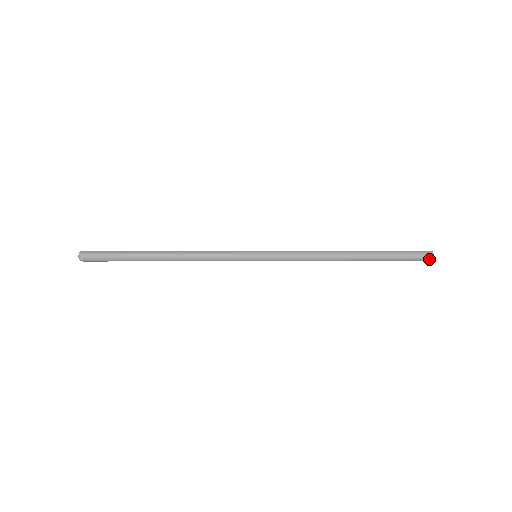
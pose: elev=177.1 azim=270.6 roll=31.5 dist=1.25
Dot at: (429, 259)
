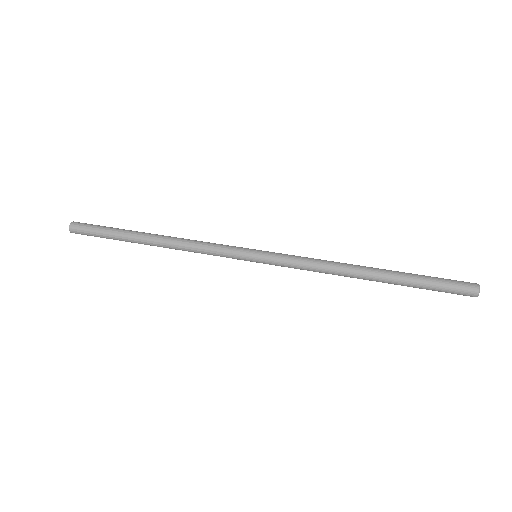
Dot at: (472, 295)
